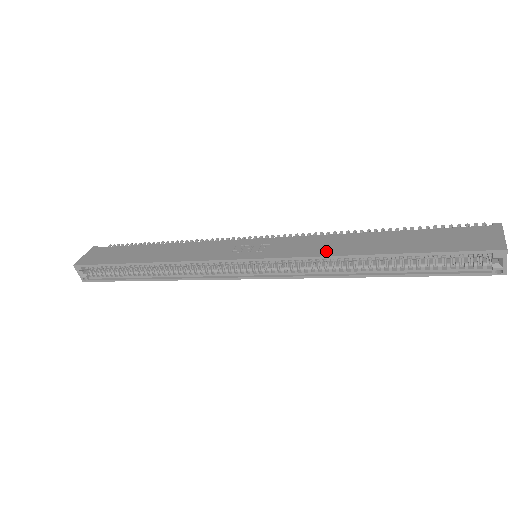
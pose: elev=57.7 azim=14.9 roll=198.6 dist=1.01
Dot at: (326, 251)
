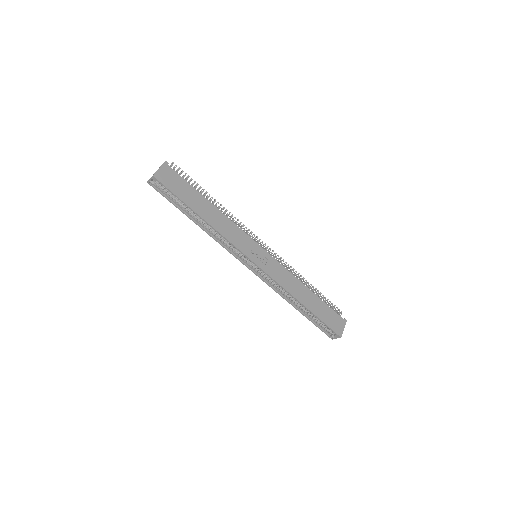
Dot at: (289, 288)
